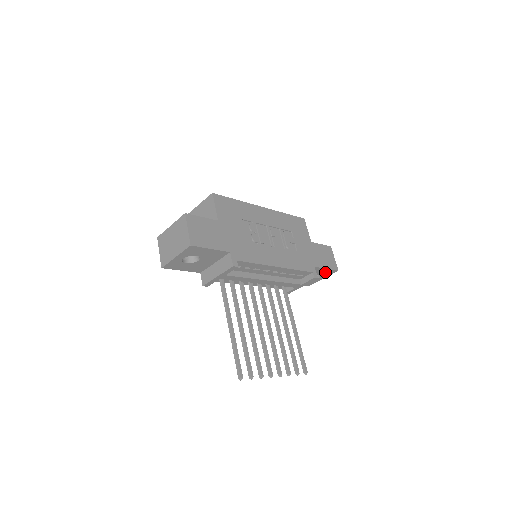
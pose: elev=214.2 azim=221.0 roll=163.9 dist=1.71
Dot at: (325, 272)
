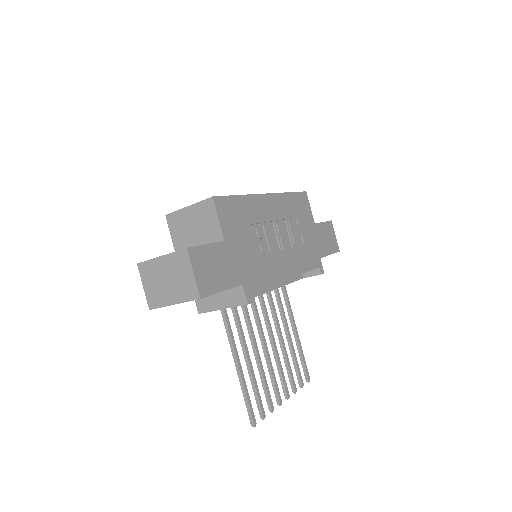
Dot at: occluded
